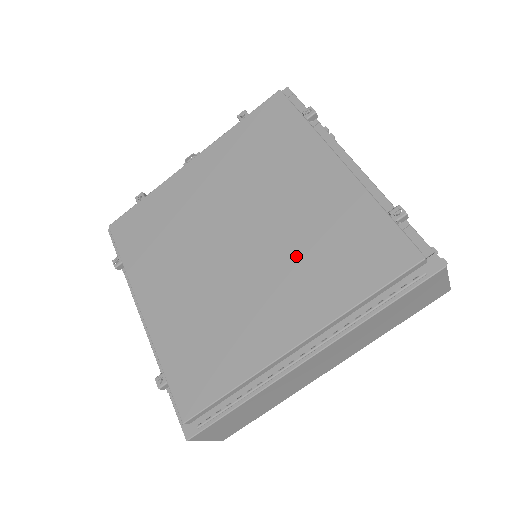
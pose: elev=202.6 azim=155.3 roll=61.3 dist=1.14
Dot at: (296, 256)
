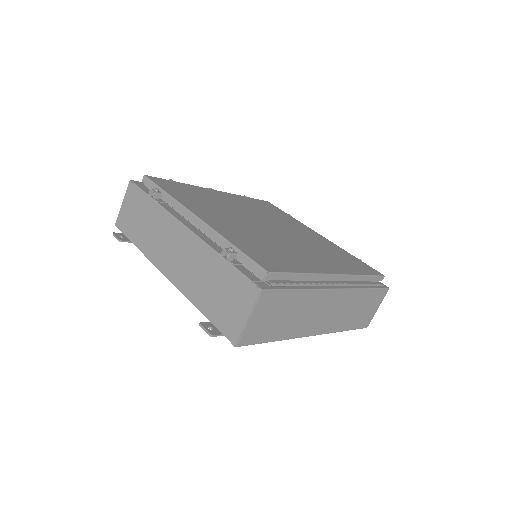
Dot at: (314, 248)
